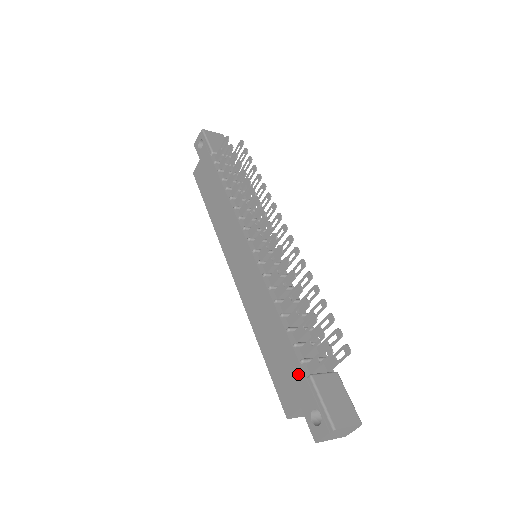
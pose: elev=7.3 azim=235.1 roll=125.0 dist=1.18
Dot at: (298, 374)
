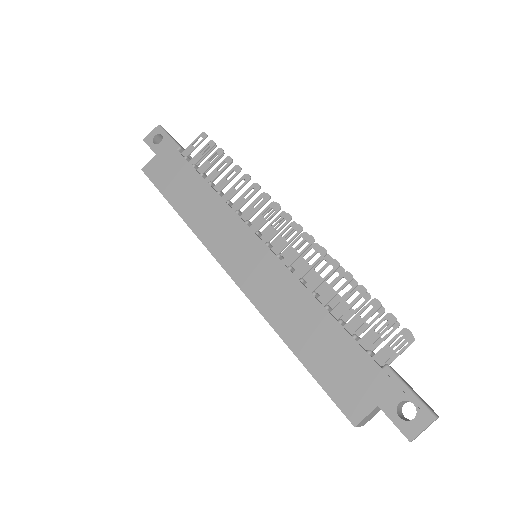
Dot at: (368, 367)
